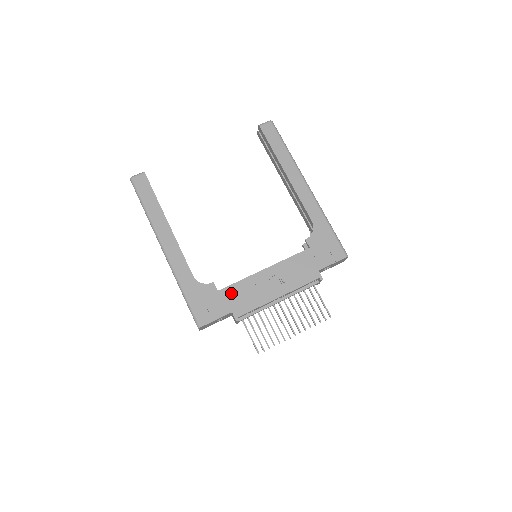
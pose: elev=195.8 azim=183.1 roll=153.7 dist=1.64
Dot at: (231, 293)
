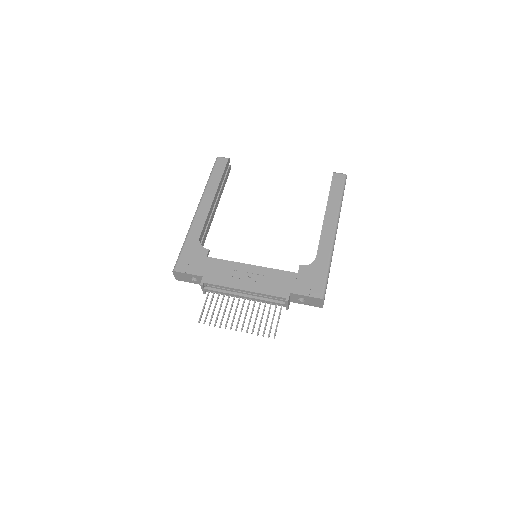
Dot at: (214, 264)
